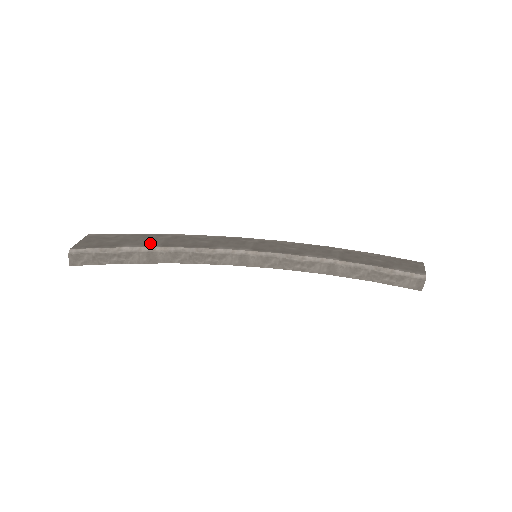
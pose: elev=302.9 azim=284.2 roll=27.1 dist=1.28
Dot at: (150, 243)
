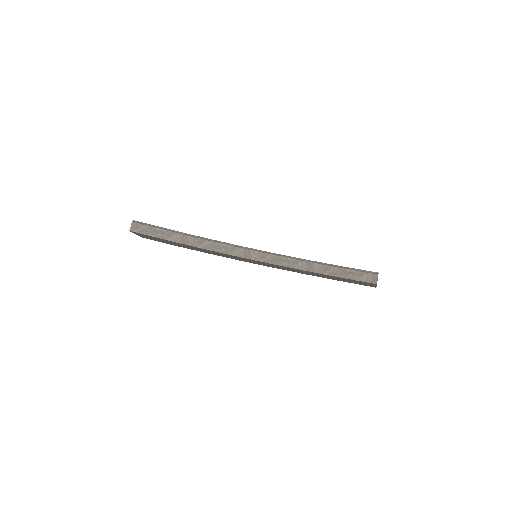
Dot at: occluded
